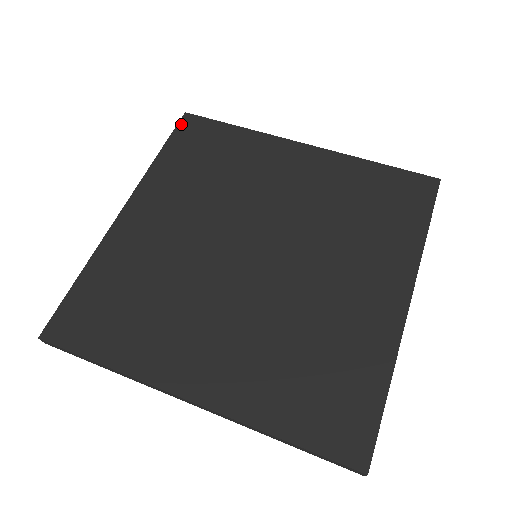
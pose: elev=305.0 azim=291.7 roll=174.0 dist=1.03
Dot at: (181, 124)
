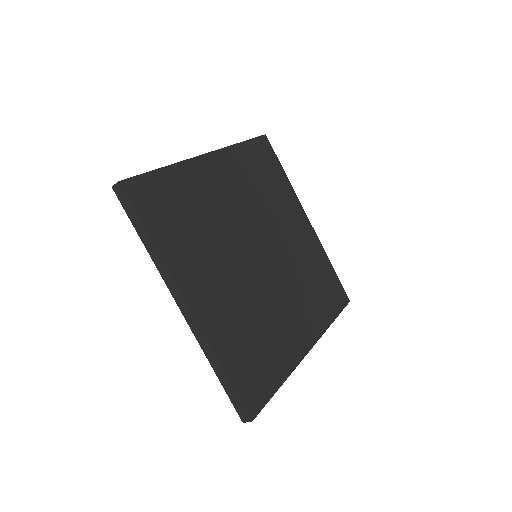
Dot at: (261, 139)
